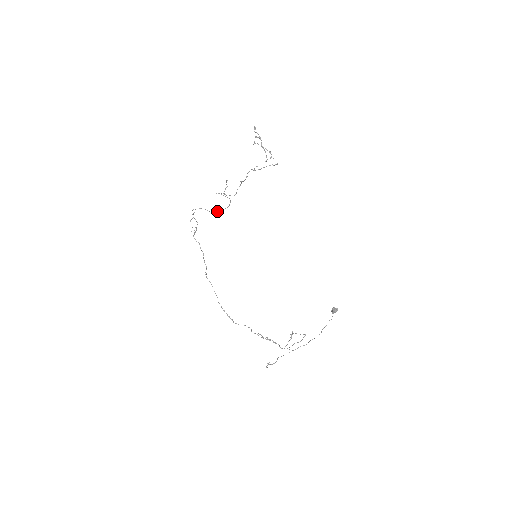
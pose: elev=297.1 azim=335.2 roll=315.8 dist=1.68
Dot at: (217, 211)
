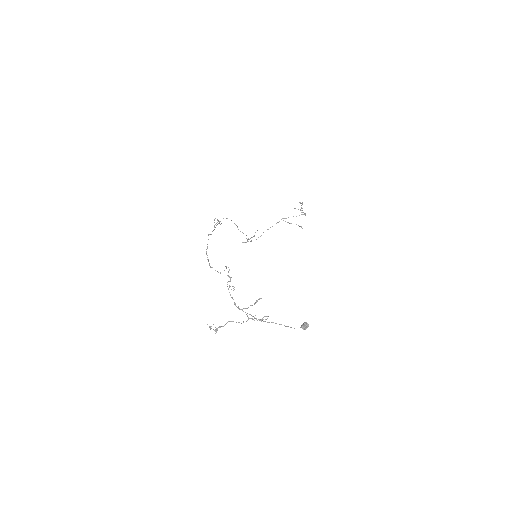
Dot at: (240, 231)
